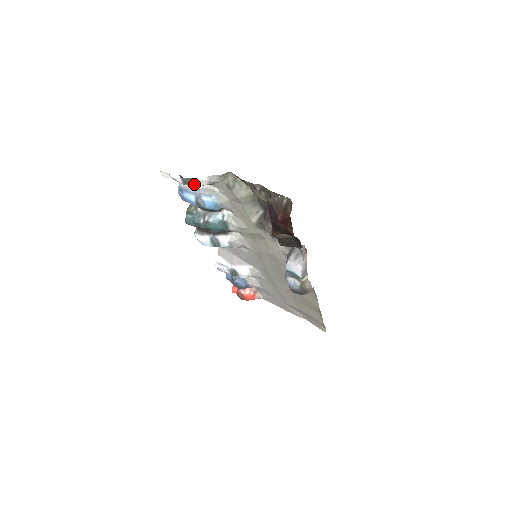
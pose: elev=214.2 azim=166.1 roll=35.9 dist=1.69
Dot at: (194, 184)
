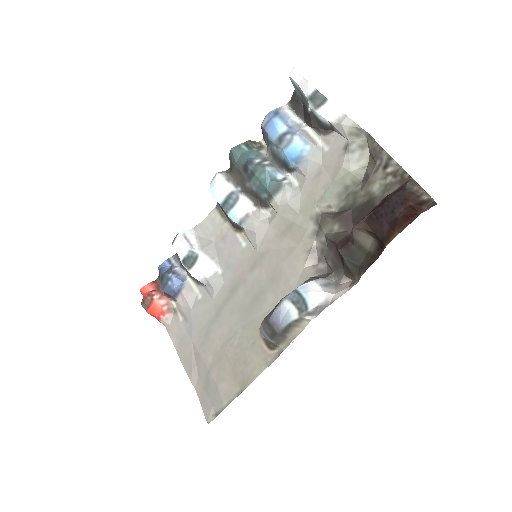
Dot at: (318, 109)
